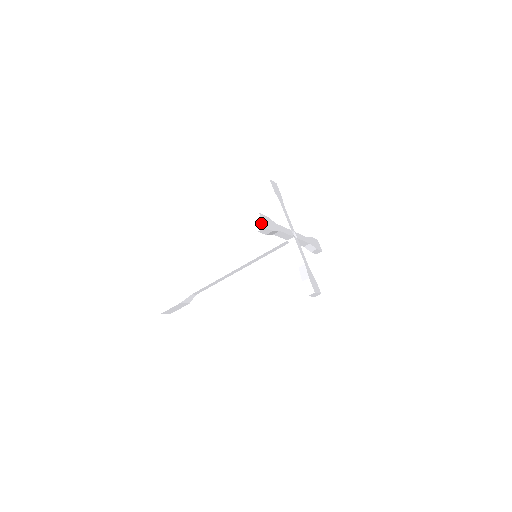
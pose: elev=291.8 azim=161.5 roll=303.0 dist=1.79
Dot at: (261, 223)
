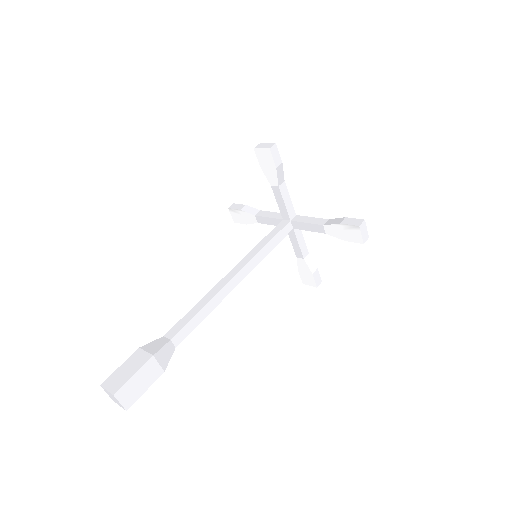
Dot at: (269, 144)
